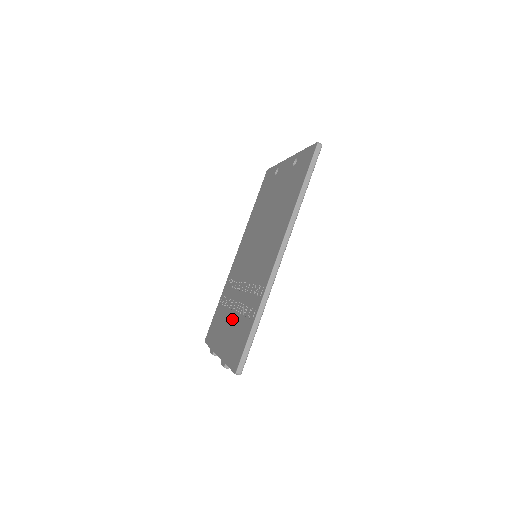
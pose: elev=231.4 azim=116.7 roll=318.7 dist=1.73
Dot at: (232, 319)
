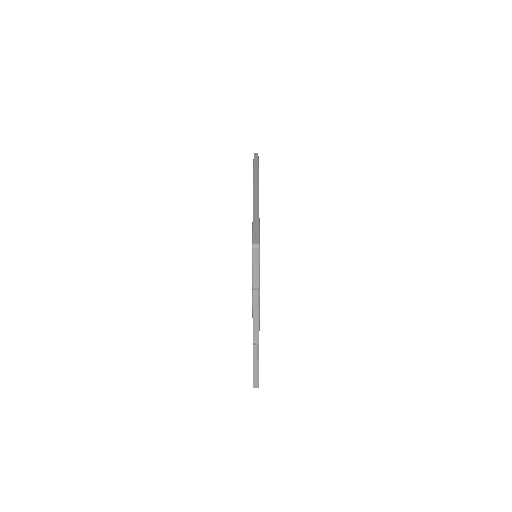
Dot at: occluded
